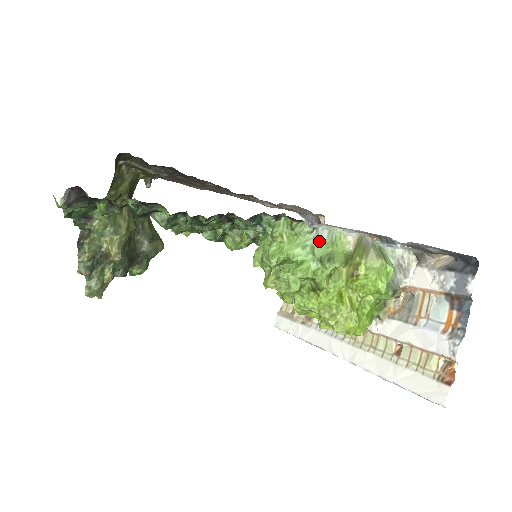
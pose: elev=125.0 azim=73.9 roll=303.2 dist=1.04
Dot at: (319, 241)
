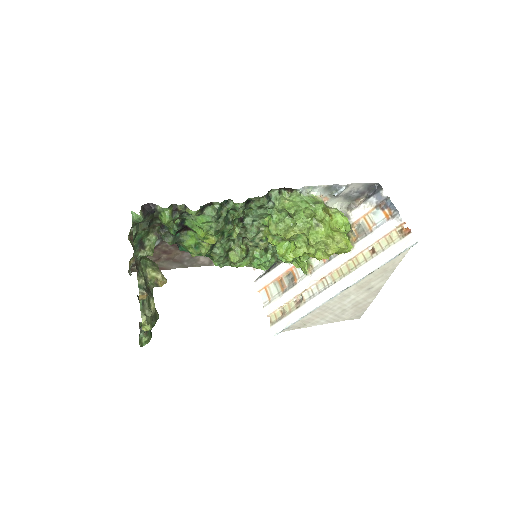
Dot at: (308, 196)
